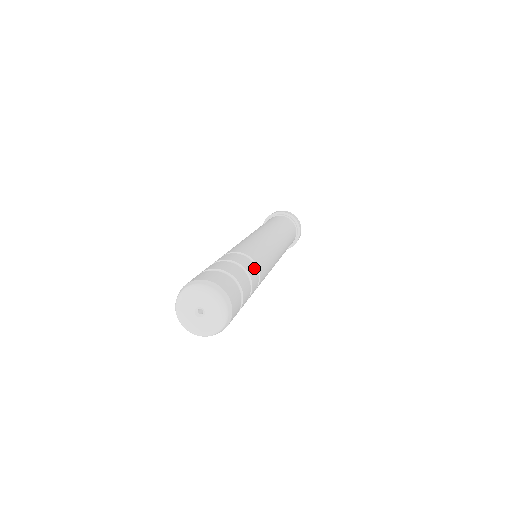
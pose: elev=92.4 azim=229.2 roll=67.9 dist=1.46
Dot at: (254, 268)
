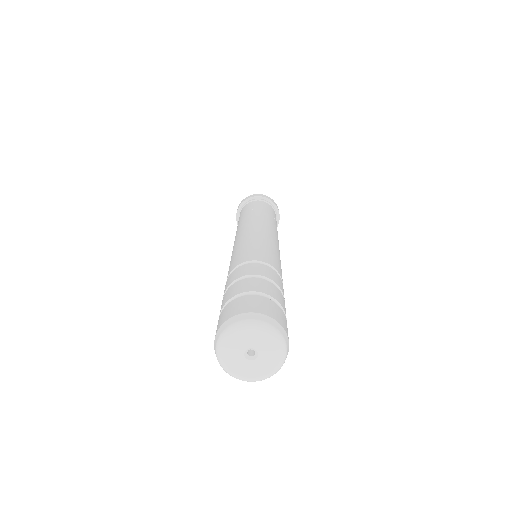
Dot at: (266, 268)
